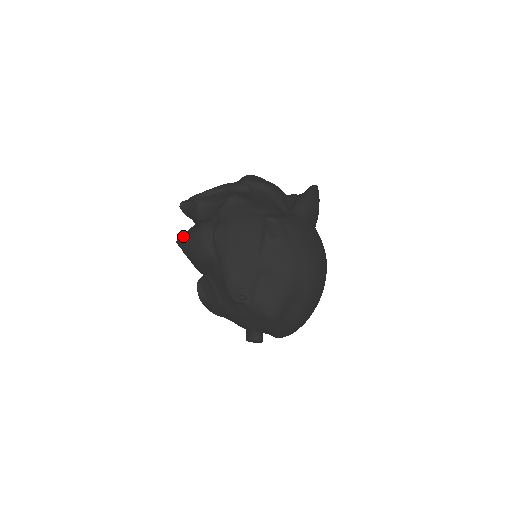
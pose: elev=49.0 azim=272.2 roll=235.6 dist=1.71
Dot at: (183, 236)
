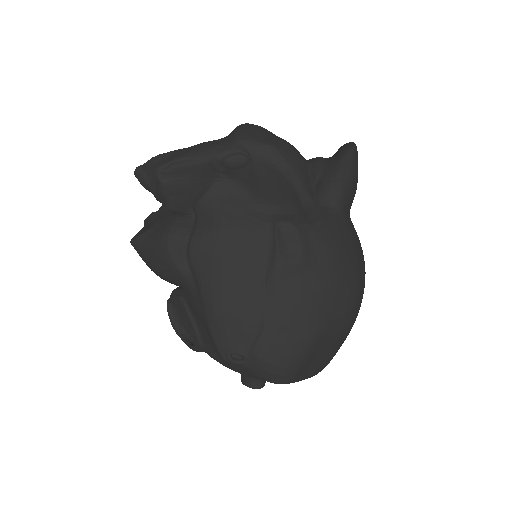
Dot at: (139, 240)
